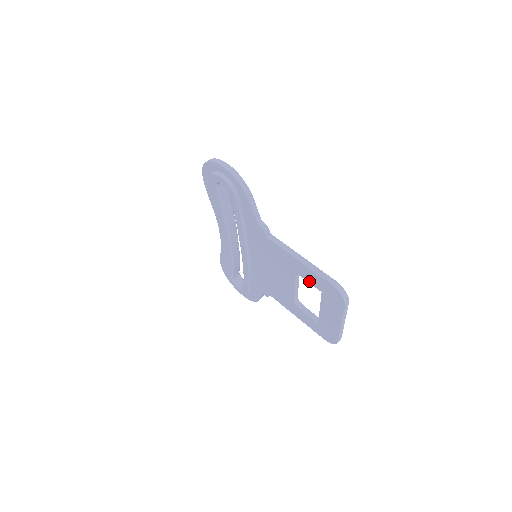
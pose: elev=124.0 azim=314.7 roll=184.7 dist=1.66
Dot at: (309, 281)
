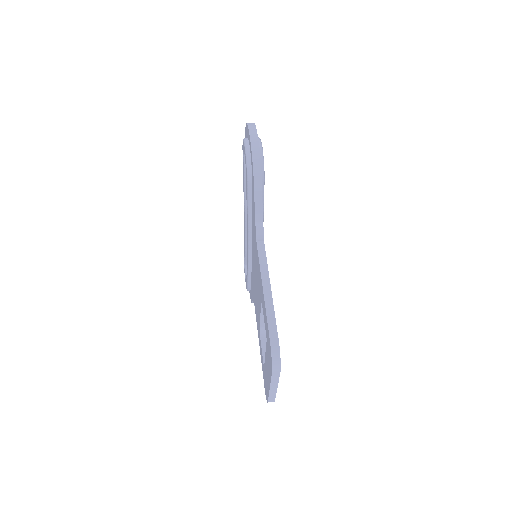
Dot at: (264, 318)
